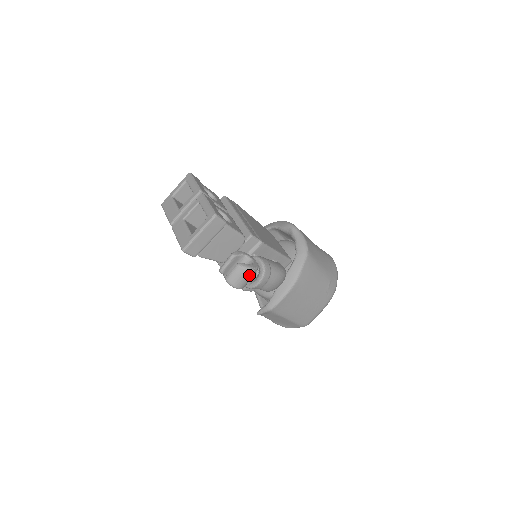
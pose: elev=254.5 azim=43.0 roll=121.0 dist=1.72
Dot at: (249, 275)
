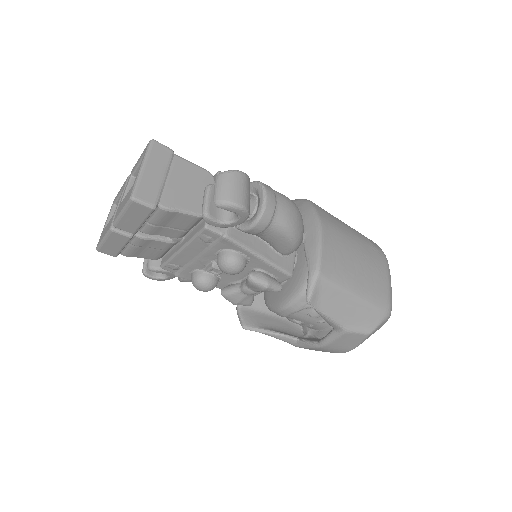
Dot at: (241, 181)
